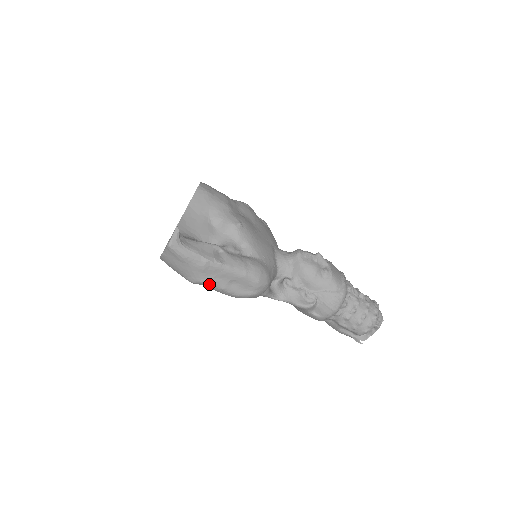
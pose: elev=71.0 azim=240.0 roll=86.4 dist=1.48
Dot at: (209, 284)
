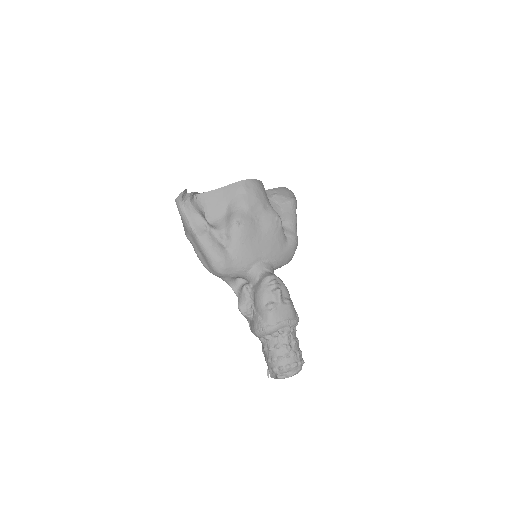
Dot at: (190, 242)
